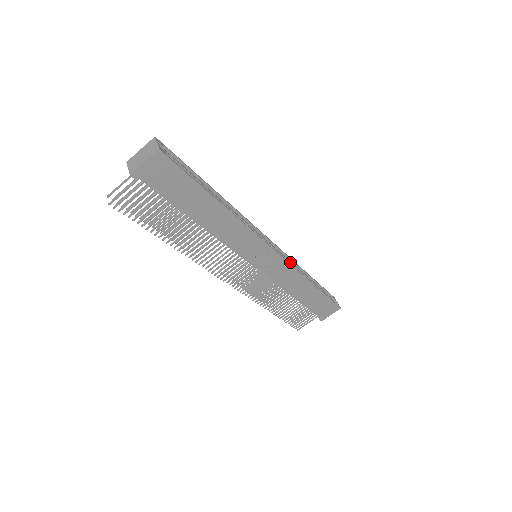
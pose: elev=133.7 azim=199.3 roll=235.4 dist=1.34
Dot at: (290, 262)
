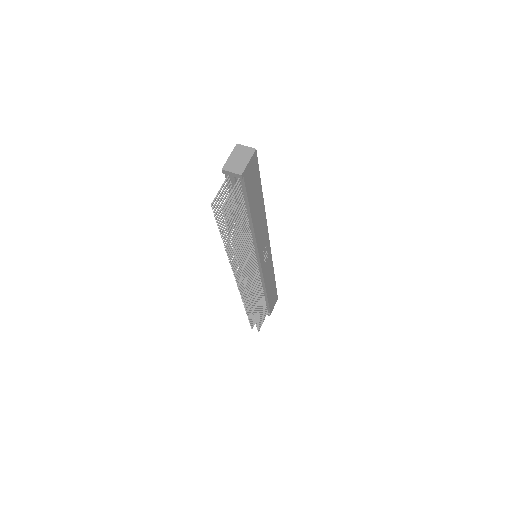
Dot at: occluded
